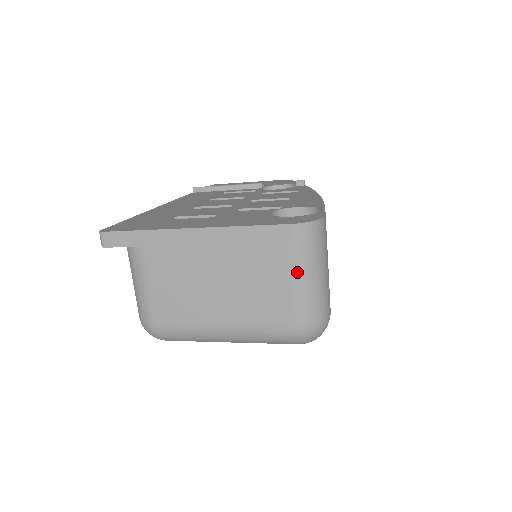
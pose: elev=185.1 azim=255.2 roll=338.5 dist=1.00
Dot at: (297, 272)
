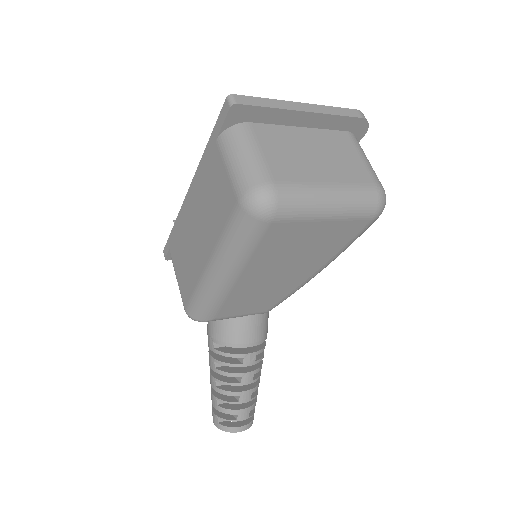
Dot at: (361, 152)
